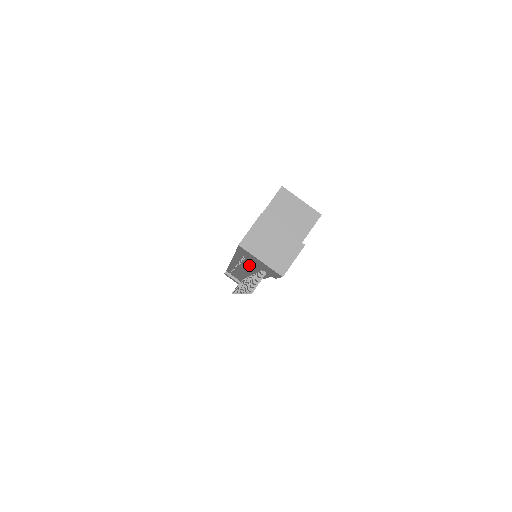
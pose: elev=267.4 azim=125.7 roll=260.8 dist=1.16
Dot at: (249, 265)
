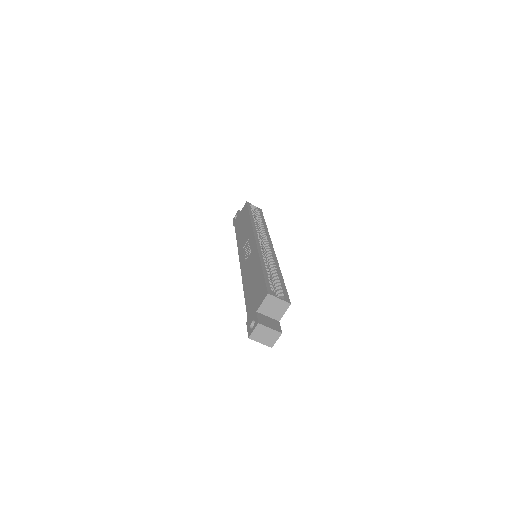
Dot at: occluded
